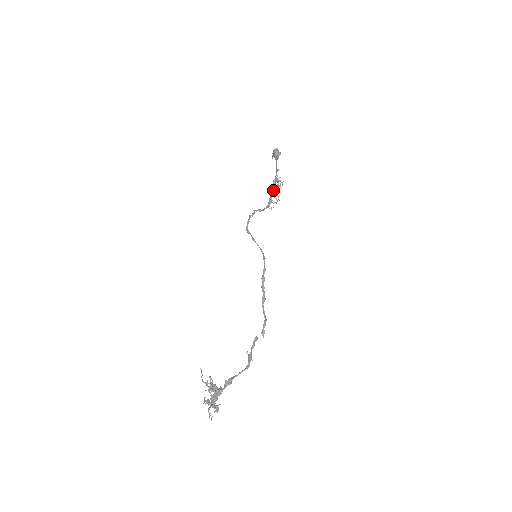
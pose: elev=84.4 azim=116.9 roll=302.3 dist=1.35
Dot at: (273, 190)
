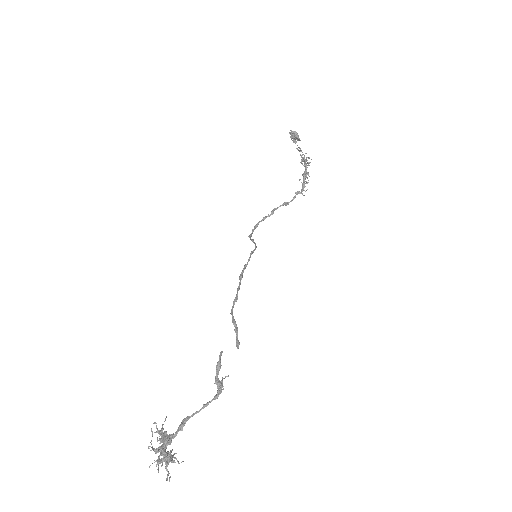
Dot at: (304, 172)
